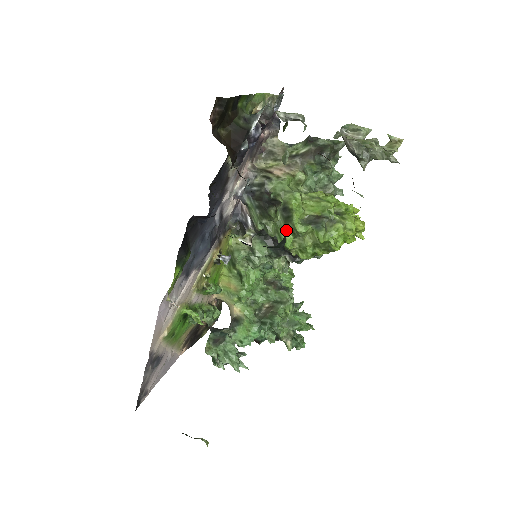
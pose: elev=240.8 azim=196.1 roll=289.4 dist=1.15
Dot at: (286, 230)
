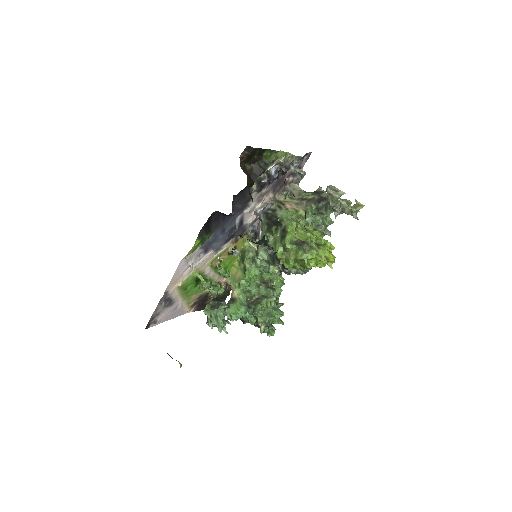
Dot at: (280, 244)
